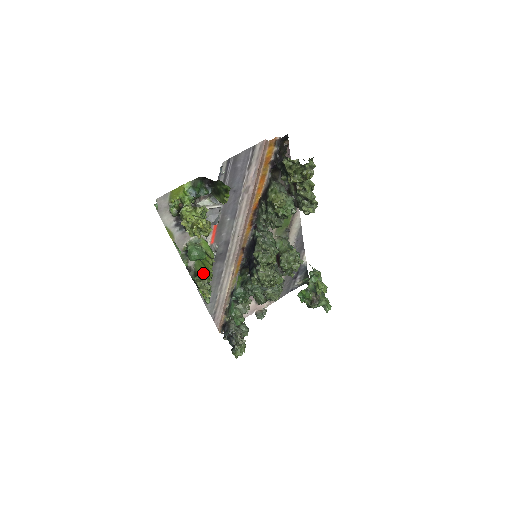
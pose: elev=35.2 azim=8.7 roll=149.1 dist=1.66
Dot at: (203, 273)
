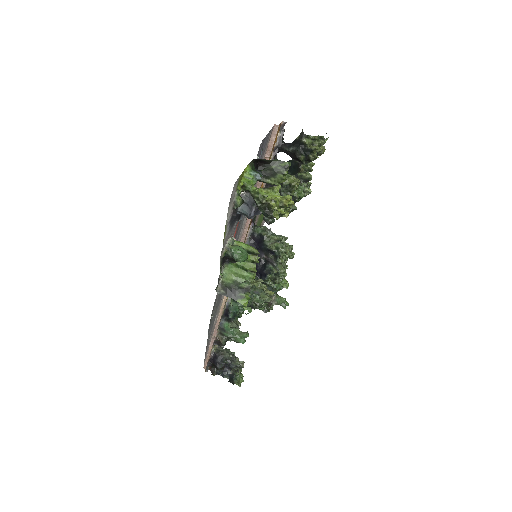
Dot at: (240, 279)
